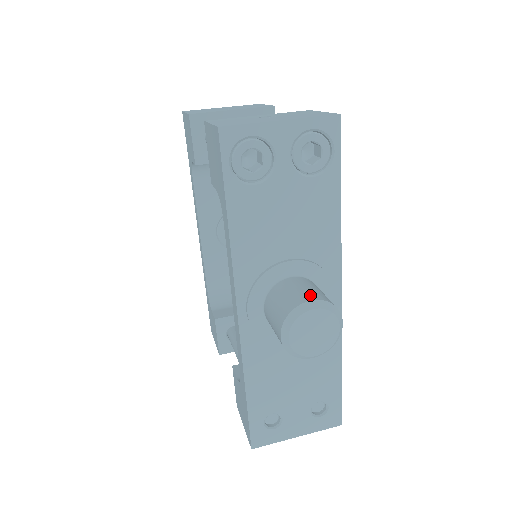
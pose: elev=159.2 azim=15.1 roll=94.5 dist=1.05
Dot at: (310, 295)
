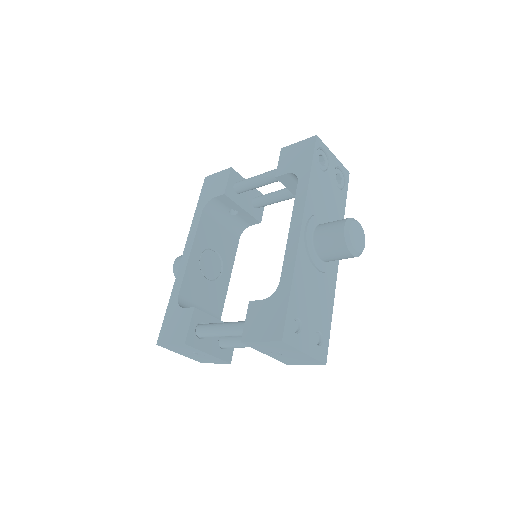
Dot at: occluded
